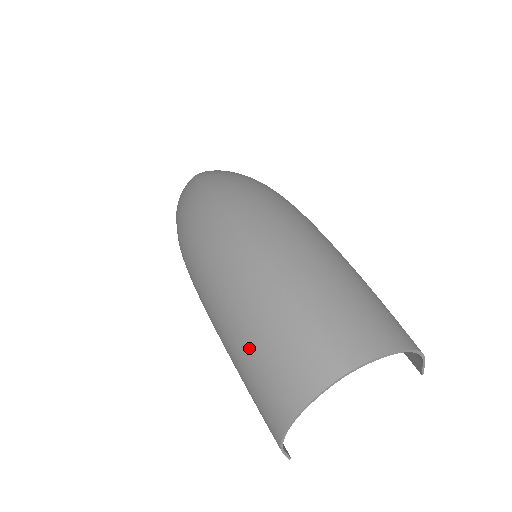
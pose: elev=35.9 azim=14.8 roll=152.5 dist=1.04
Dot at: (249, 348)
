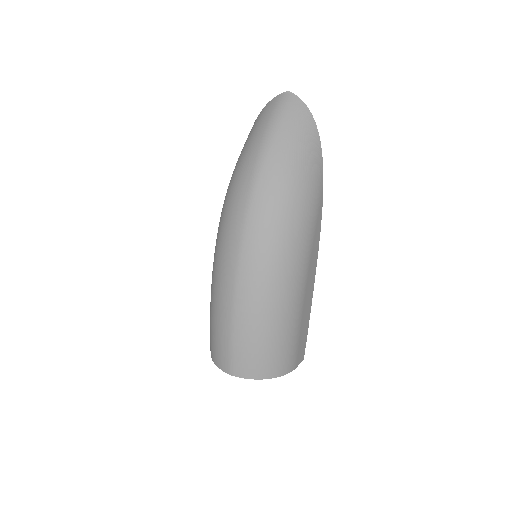
Dot at: (211, 319)
